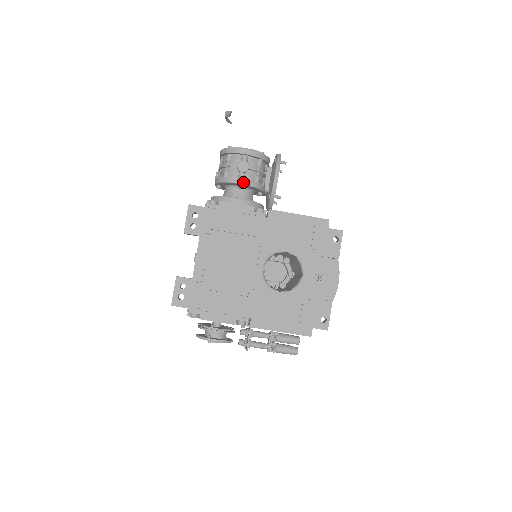
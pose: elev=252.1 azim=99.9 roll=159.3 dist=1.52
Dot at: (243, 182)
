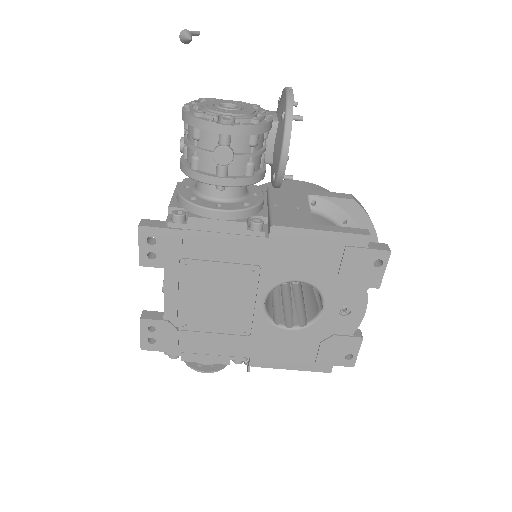
Dot at: (225, 183)
